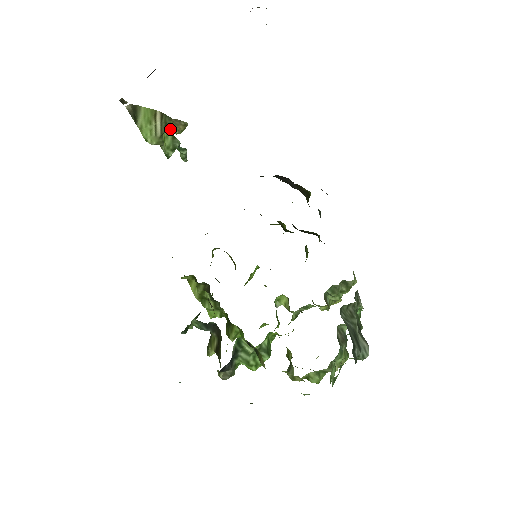
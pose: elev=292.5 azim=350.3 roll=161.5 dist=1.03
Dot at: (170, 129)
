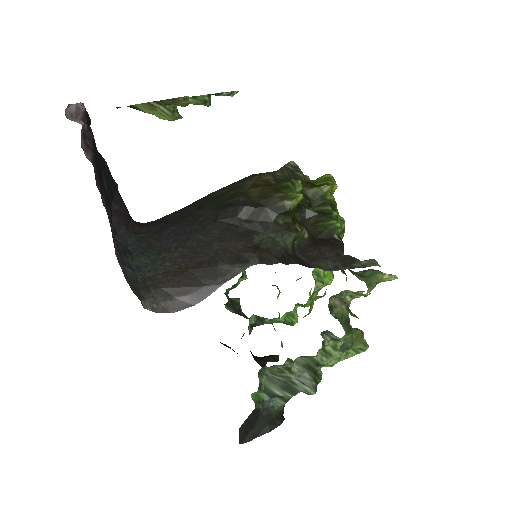
Dot at: occluded
